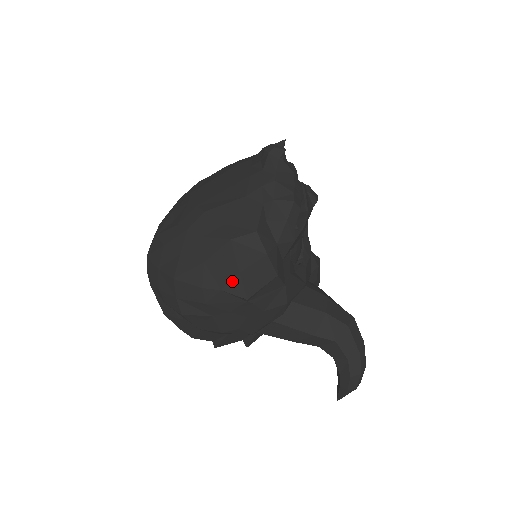
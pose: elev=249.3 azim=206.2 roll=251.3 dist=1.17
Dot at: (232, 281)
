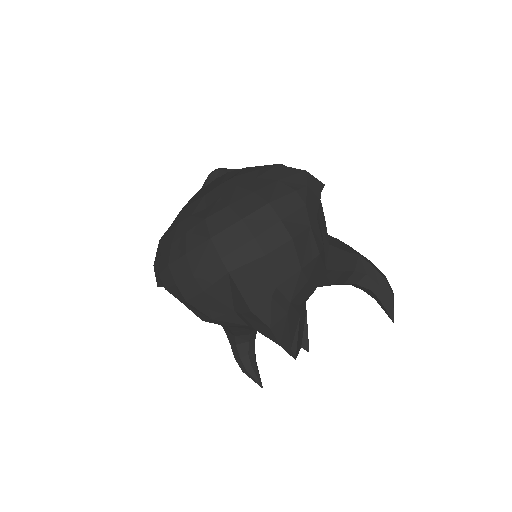
Dot at: (307, 177)
